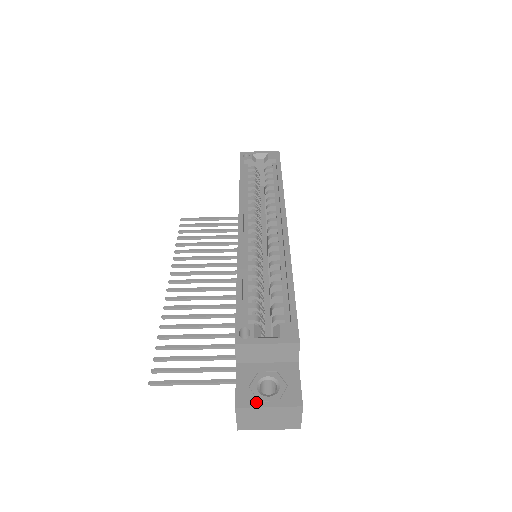
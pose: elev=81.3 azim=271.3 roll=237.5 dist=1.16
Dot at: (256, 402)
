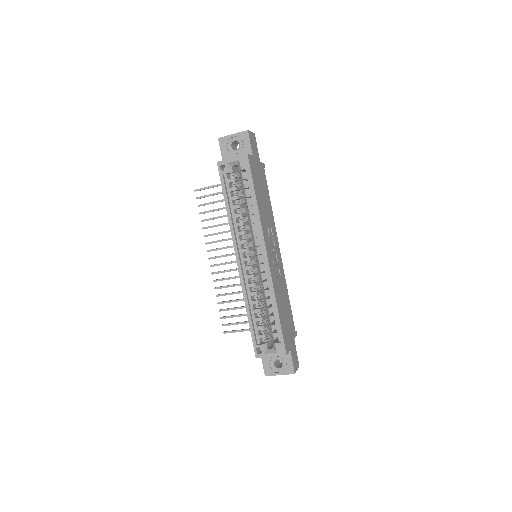
Dot at: (274, 373)
